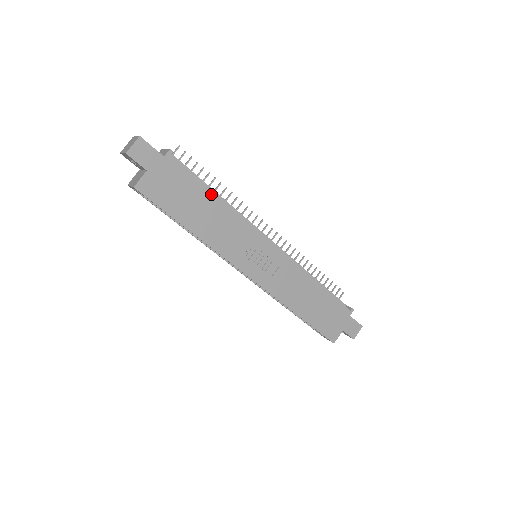
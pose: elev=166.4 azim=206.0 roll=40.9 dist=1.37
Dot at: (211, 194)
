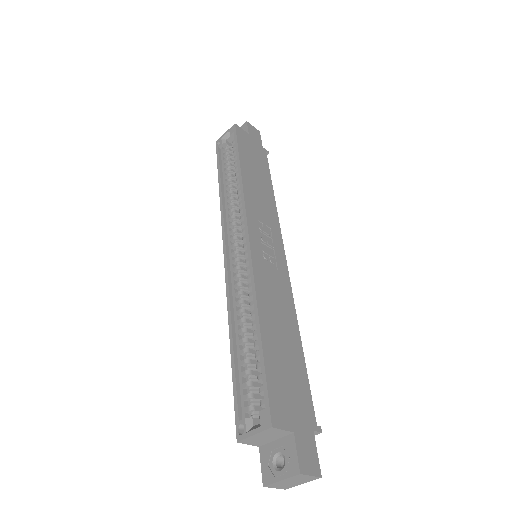
Dot at: (270, 184)
